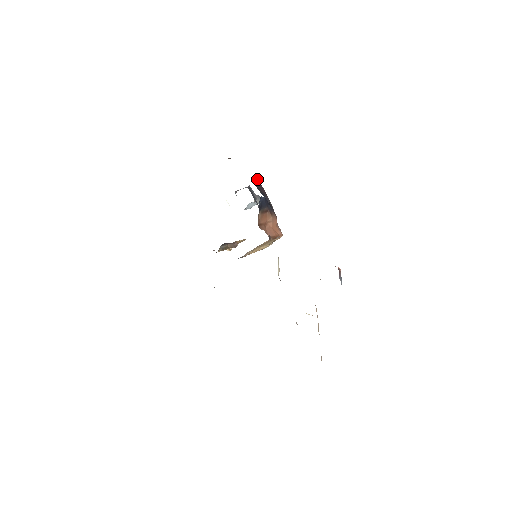
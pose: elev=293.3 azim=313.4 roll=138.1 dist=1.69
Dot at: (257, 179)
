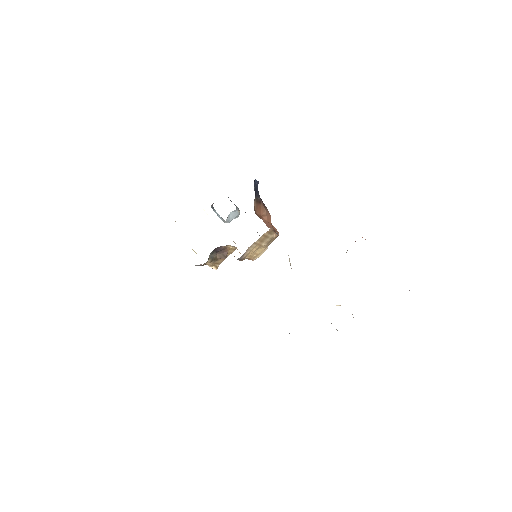
Dot at: occluded
